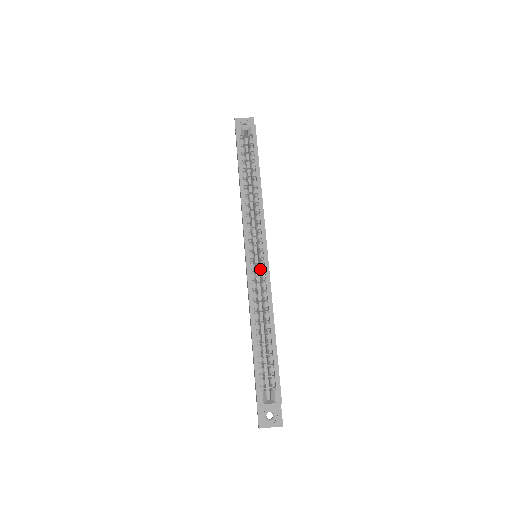
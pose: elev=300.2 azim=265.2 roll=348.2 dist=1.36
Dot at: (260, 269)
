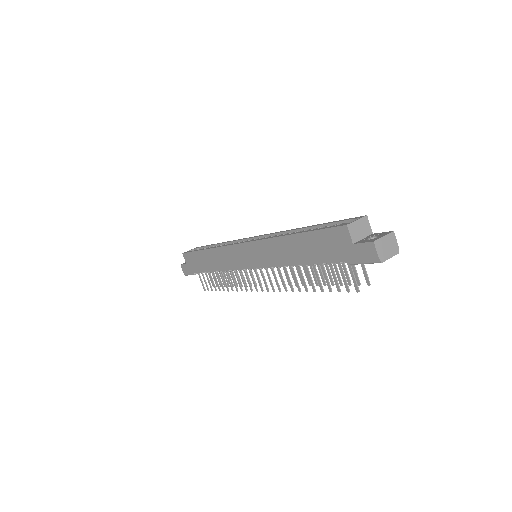
Dot at: occluded
